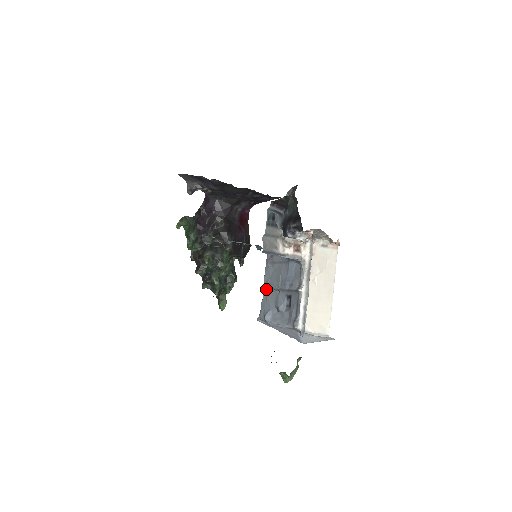
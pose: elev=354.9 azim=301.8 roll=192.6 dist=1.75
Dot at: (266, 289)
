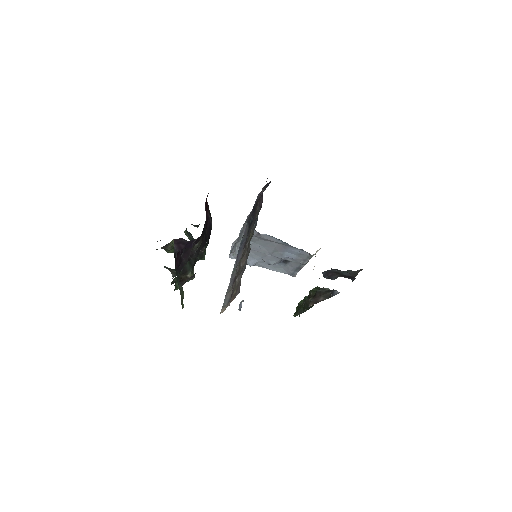
Dot at: occluded
